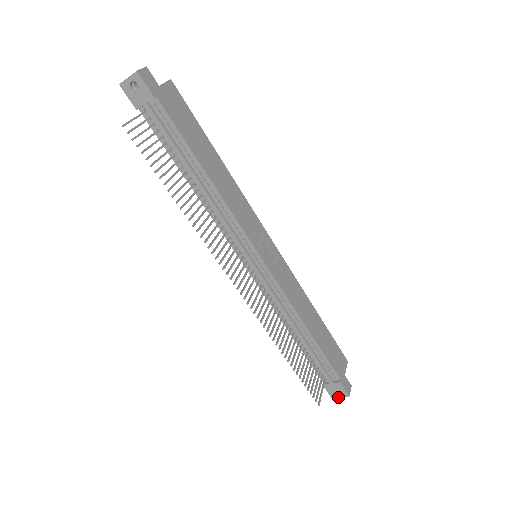
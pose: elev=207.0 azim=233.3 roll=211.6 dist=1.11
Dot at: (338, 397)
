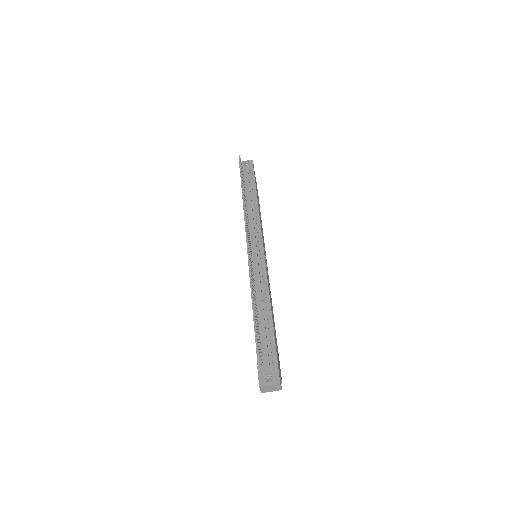
Dot at: (267, 385)
